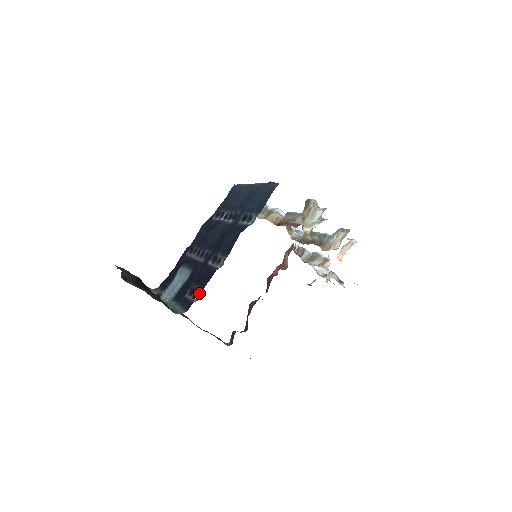
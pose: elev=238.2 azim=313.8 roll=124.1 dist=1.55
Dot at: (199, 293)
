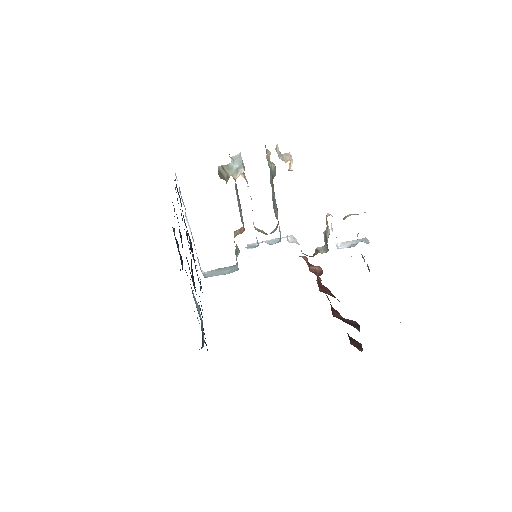
Dot at: occluded
